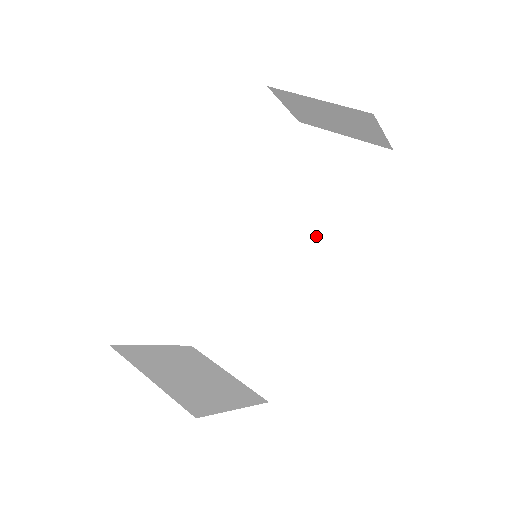
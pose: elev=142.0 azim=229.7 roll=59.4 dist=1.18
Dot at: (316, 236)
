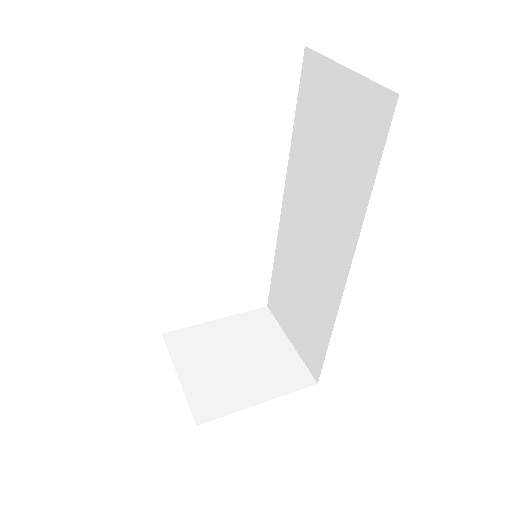
Dot at: (333, 217)
